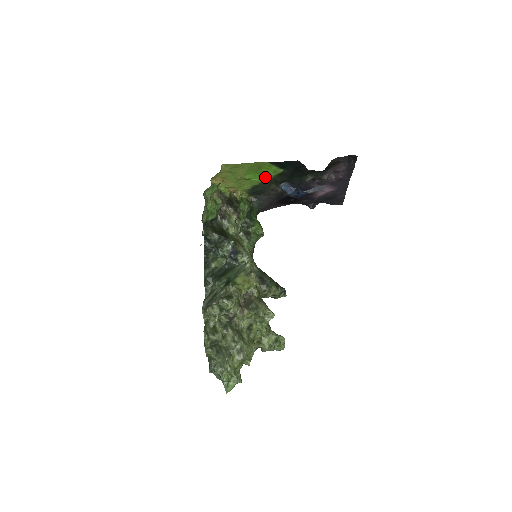
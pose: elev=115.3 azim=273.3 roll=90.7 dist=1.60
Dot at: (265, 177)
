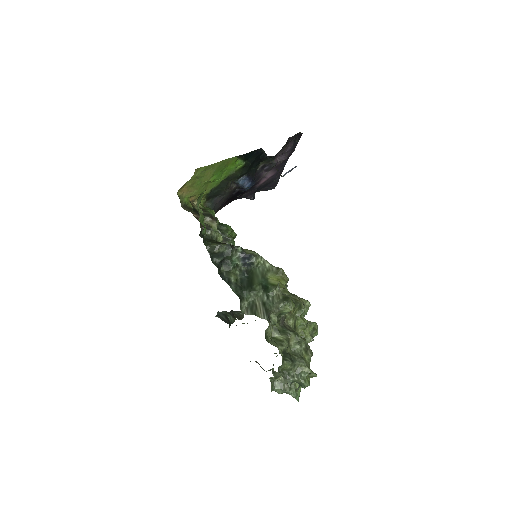
Dot at: (226, 175)
